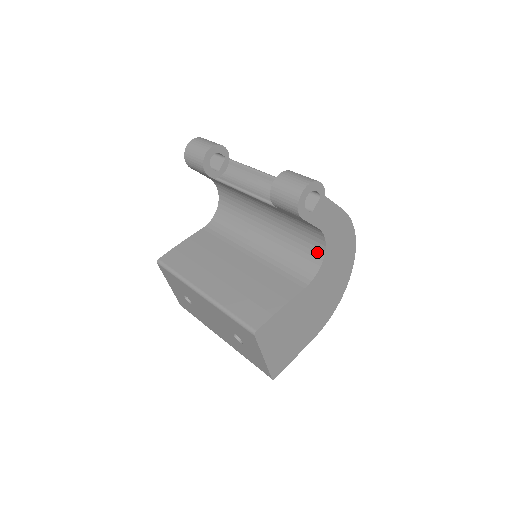
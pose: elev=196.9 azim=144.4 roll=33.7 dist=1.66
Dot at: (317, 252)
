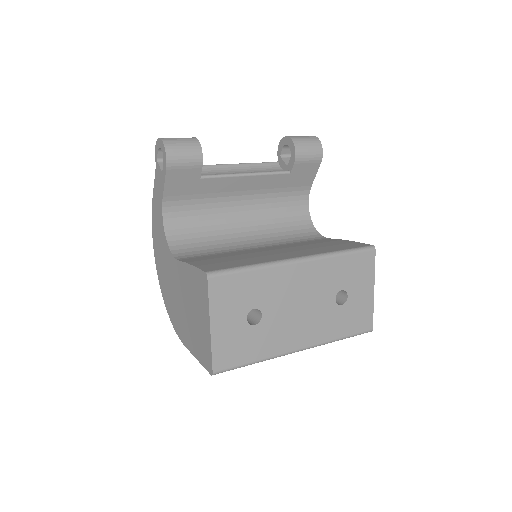
Dot at: (304, 220)
